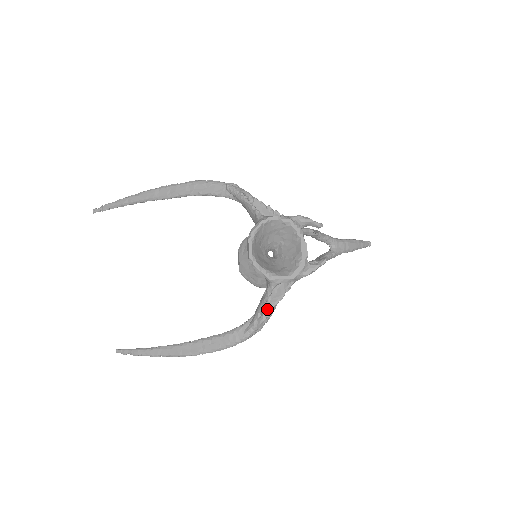
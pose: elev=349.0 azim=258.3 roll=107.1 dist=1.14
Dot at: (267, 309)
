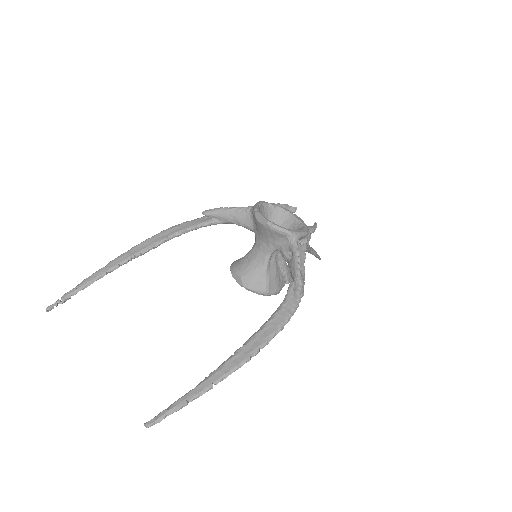
Dot at: (300, 267)
